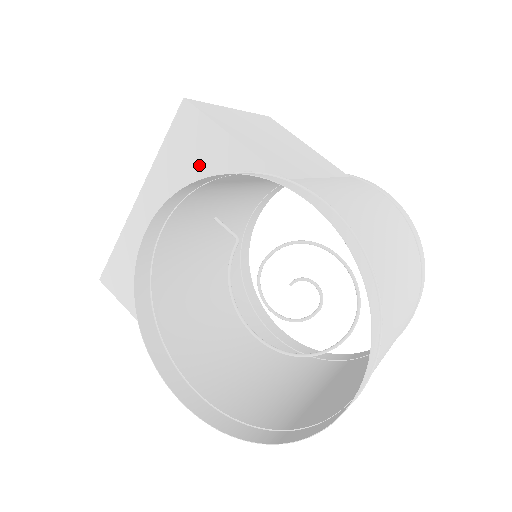
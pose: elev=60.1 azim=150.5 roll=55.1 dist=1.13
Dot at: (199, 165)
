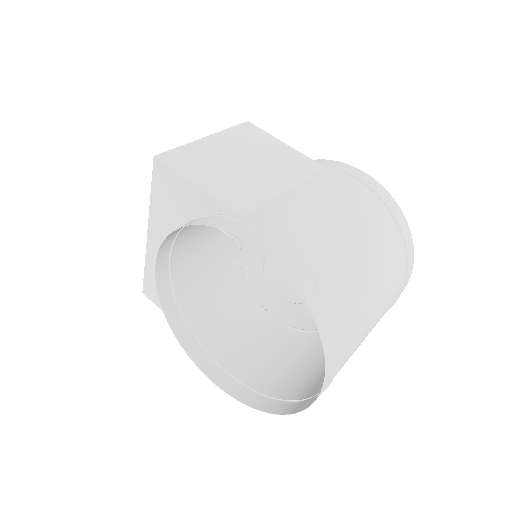
Dot at: (180, 208)
